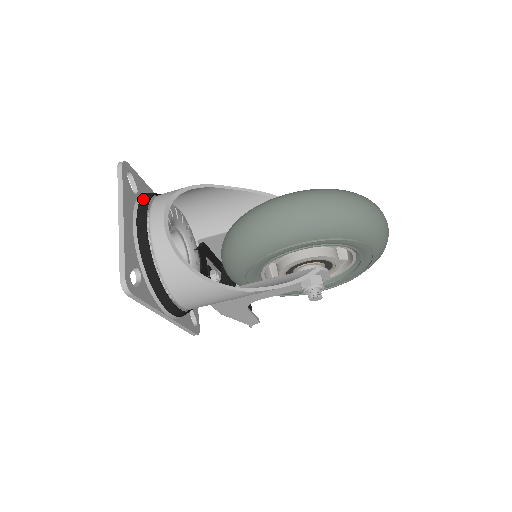
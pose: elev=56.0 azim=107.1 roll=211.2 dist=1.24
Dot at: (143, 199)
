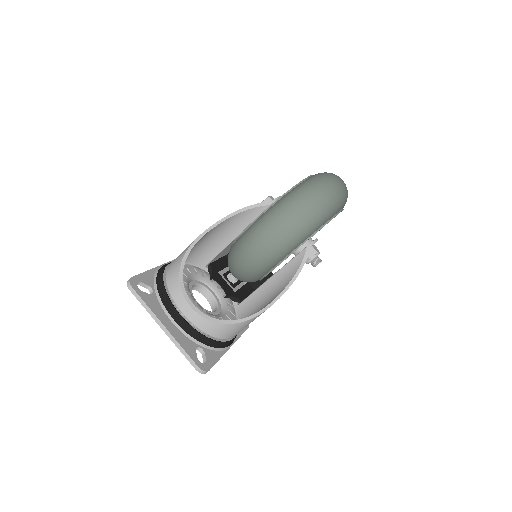
Dot at: (160, 293)
